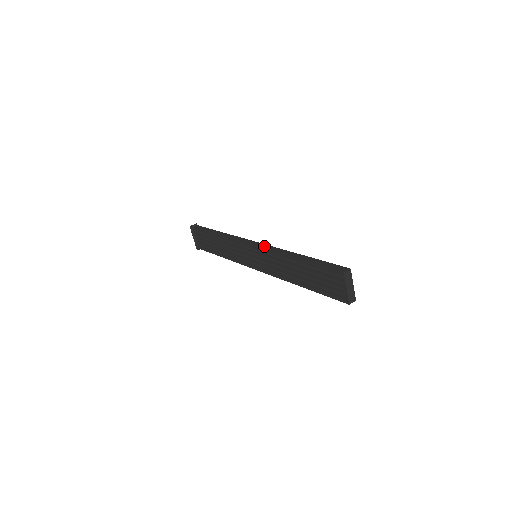
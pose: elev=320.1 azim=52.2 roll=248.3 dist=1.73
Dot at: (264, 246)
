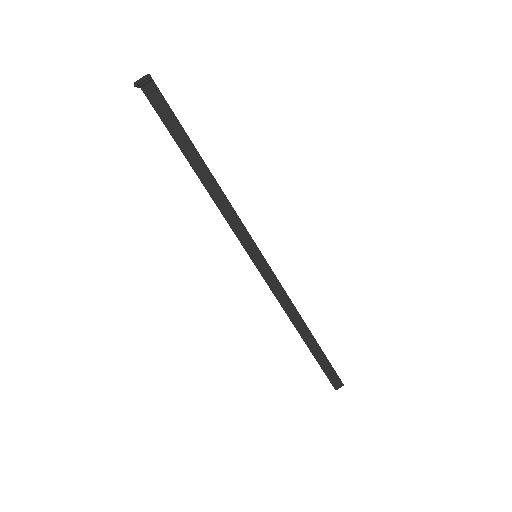
Dot at: (276, 287)
